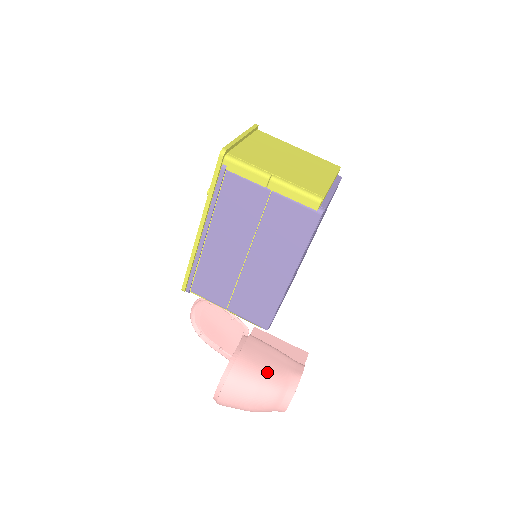
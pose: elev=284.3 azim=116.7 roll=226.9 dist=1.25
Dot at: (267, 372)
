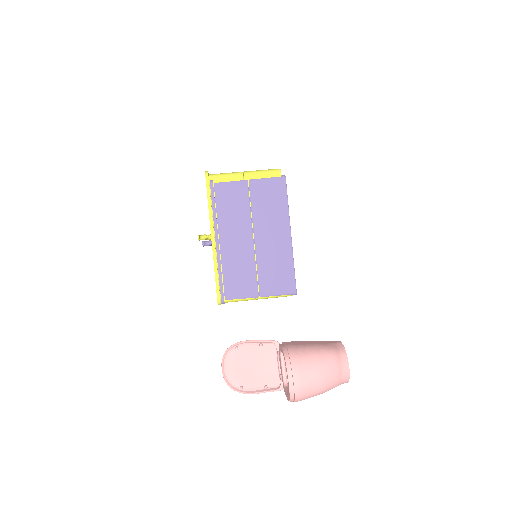
Dot at: (315, 345)
